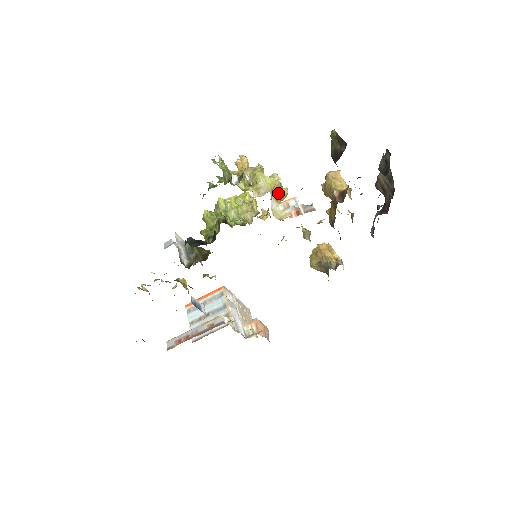
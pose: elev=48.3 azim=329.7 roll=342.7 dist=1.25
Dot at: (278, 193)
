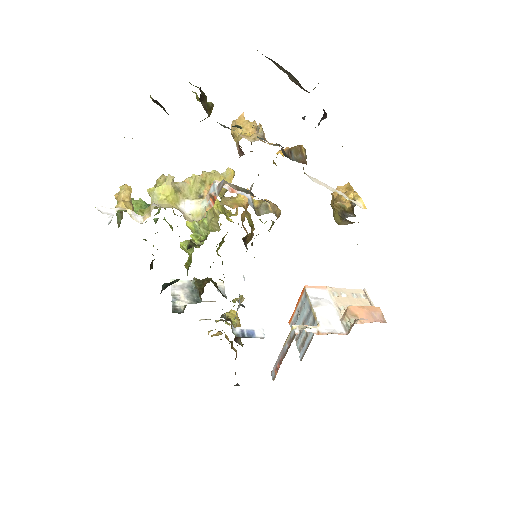
Dot at: (202, 187)
